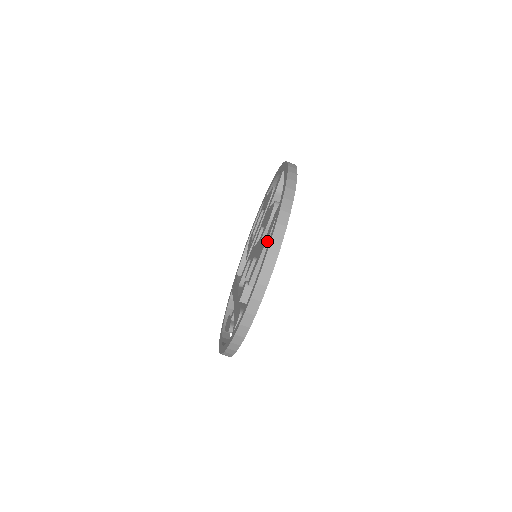
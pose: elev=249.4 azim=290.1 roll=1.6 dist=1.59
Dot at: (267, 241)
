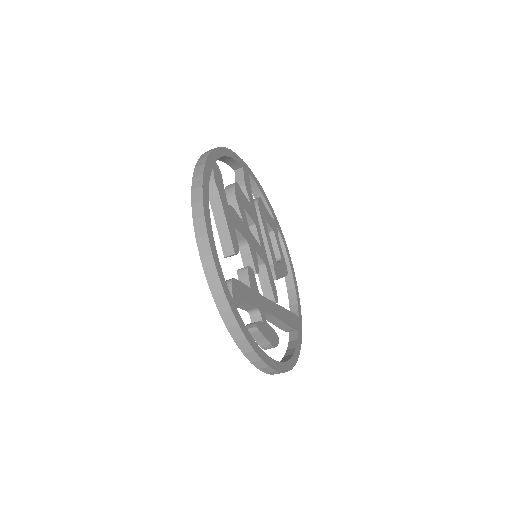
Dot at: (210, 199)
